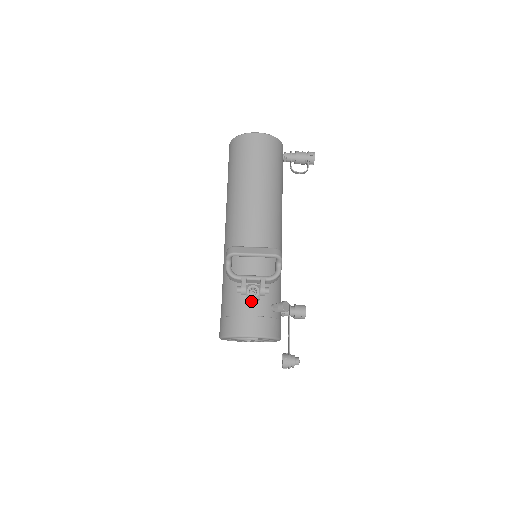
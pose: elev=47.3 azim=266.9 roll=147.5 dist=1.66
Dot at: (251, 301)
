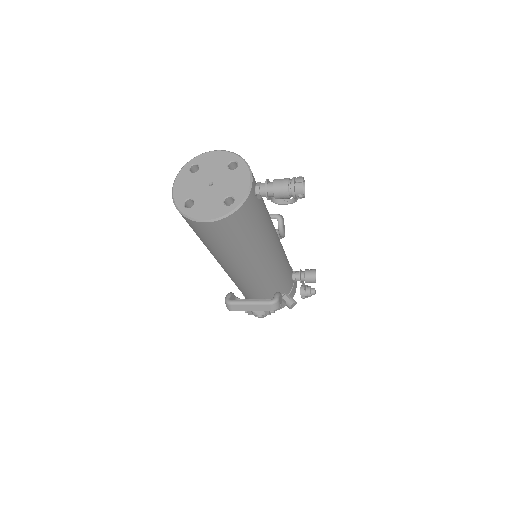
Dot at: occluded
